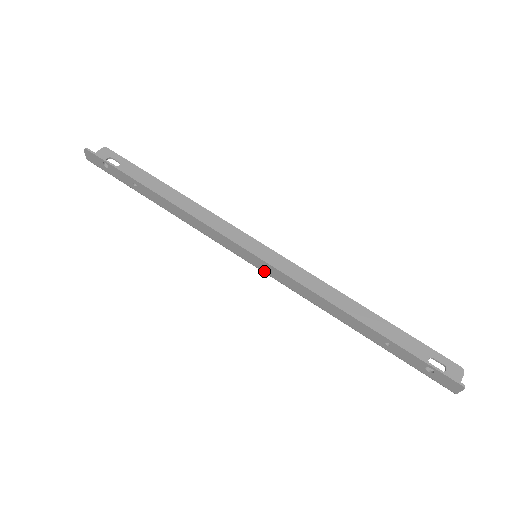
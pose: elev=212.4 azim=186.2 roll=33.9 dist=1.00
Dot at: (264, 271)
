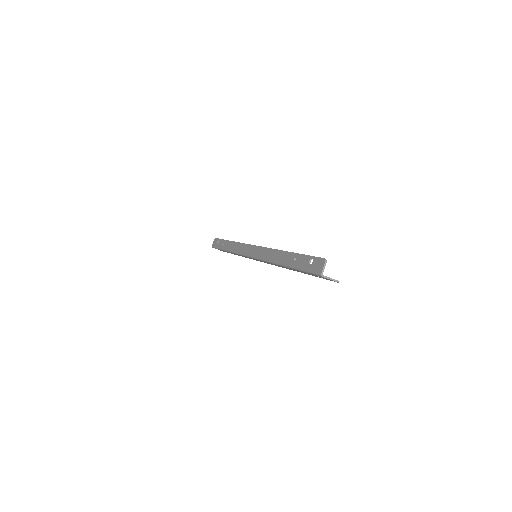
Dot at: (254, 256)
